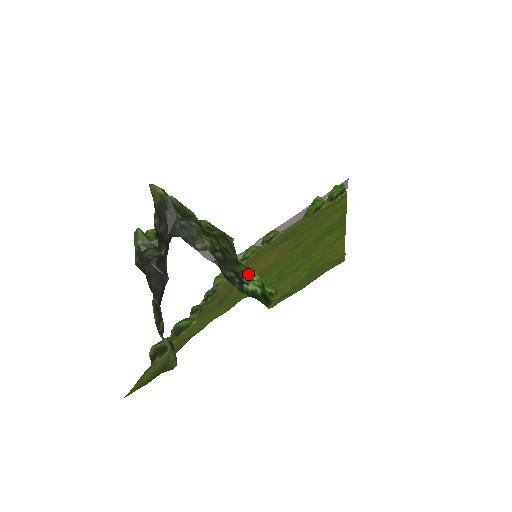
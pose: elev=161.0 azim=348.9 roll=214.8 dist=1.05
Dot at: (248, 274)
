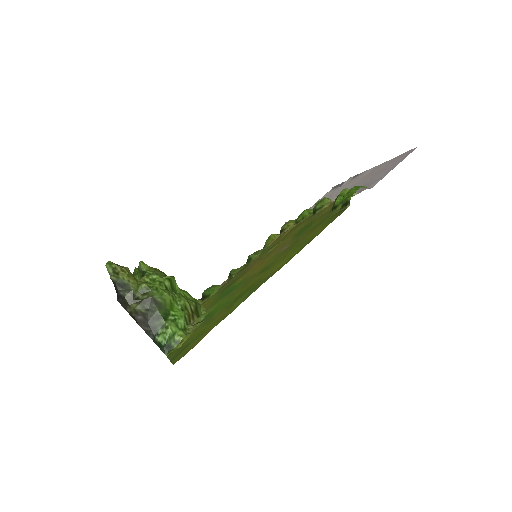
Dot at: (165, 326)
